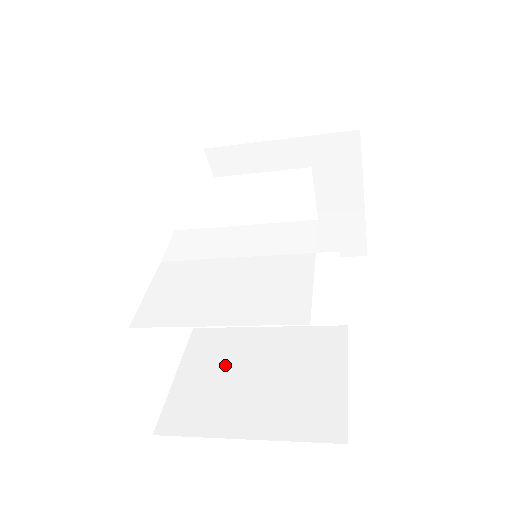
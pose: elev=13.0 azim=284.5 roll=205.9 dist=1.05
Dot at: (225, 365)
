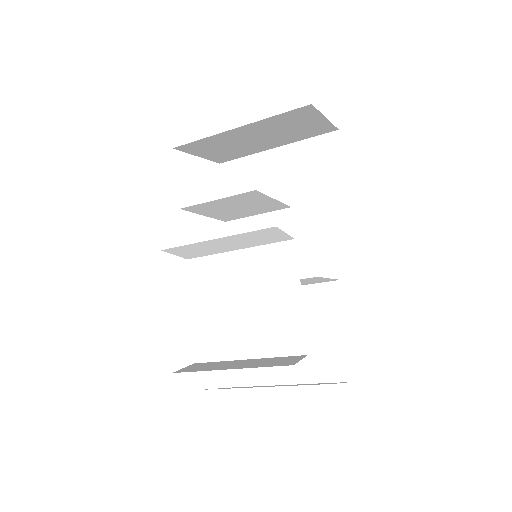
Dot at: occluded
